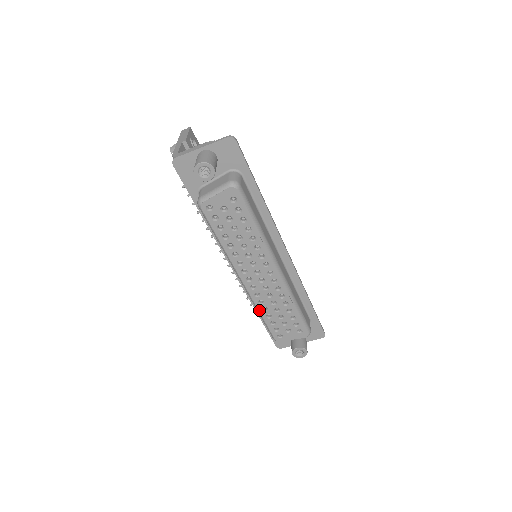
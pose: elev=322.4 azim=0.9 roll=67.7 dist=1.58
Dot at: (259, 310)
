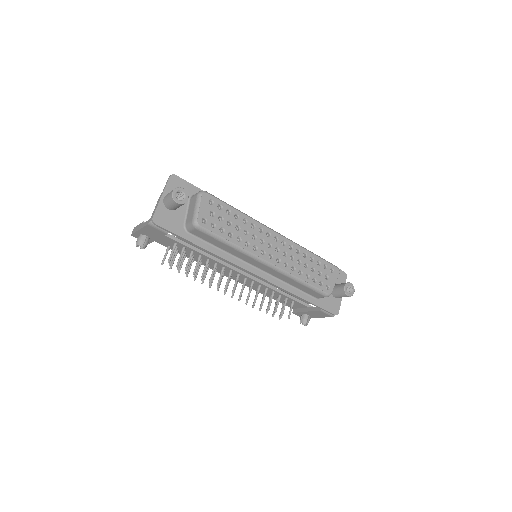
Dot at: (298, 277)
